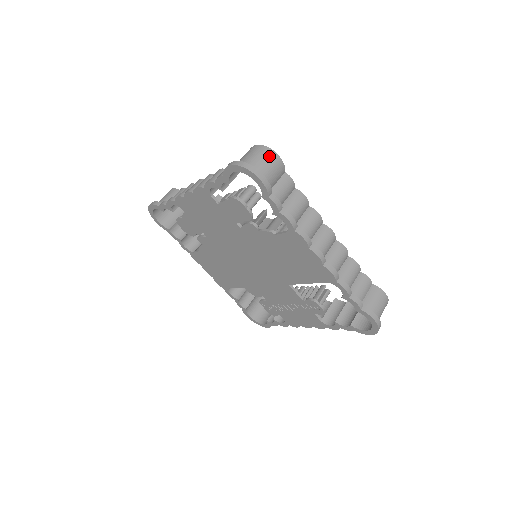
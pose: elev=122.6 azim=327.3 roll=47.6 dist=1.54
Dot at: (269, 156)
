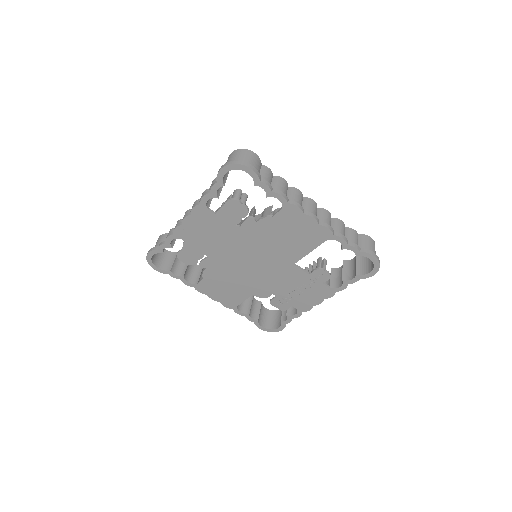
Dot at: (247, 154)
